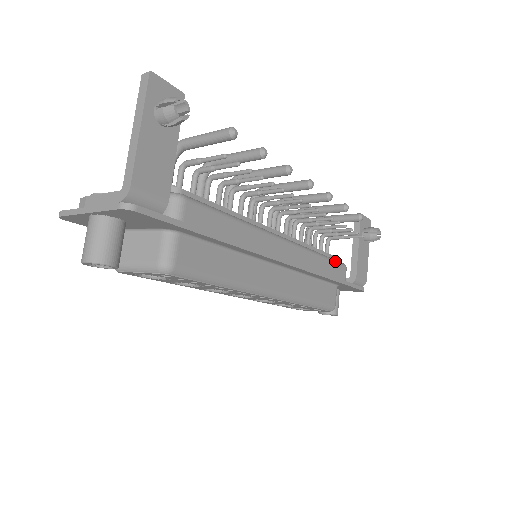
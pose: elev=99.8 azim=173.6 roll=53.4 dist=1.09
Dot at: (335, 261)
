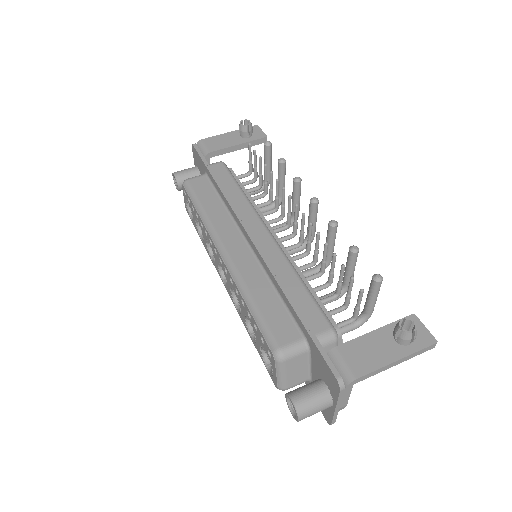
Dot at: (318, 305)
